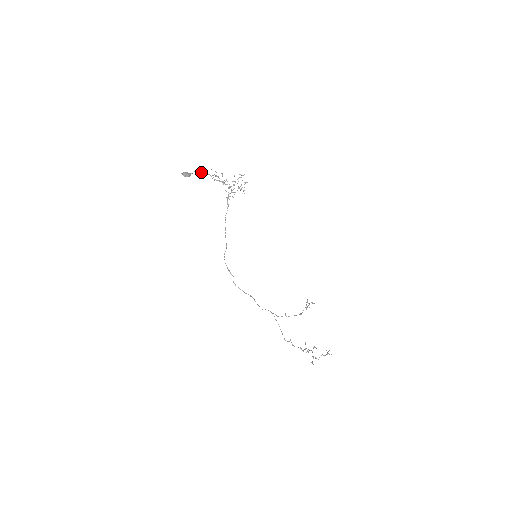
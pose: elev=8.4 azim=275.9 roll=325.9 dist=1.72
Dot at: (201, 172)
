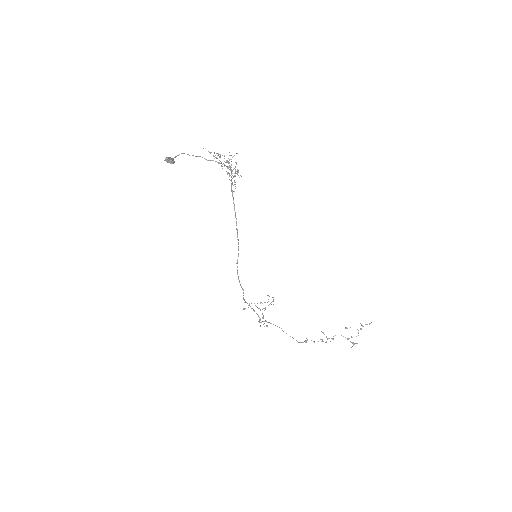
Dot at: (188, 154)
